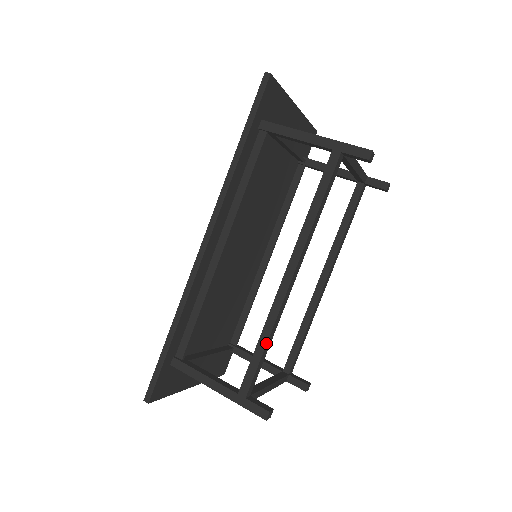
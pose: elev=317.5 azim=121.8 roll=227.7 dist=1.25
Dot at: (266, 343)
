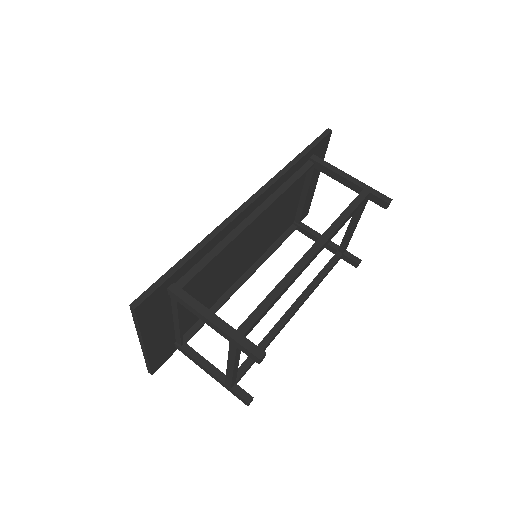
Dot at: (278, 295)
